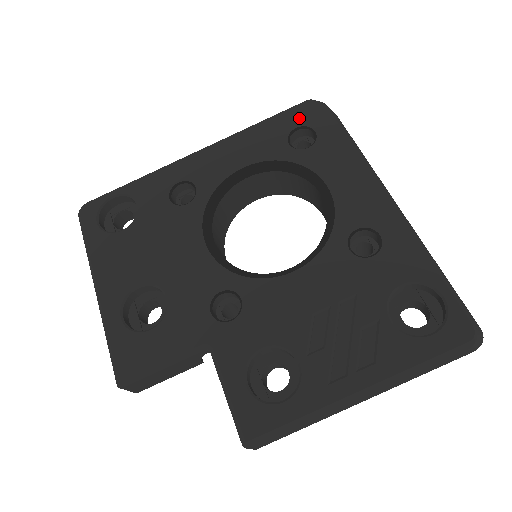
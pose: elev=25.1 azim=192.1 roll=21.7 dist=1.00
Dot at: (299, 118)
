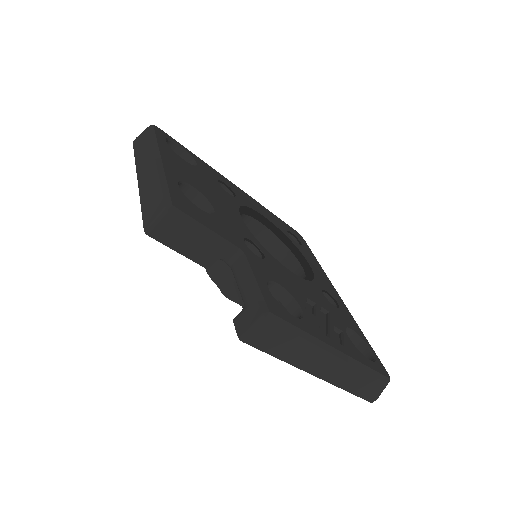
Dot at: (292, 231)
